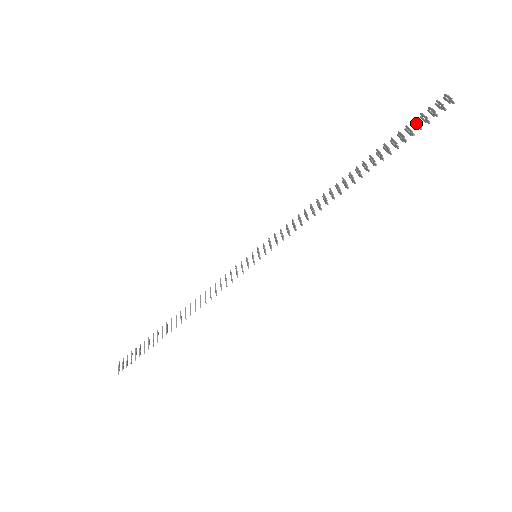
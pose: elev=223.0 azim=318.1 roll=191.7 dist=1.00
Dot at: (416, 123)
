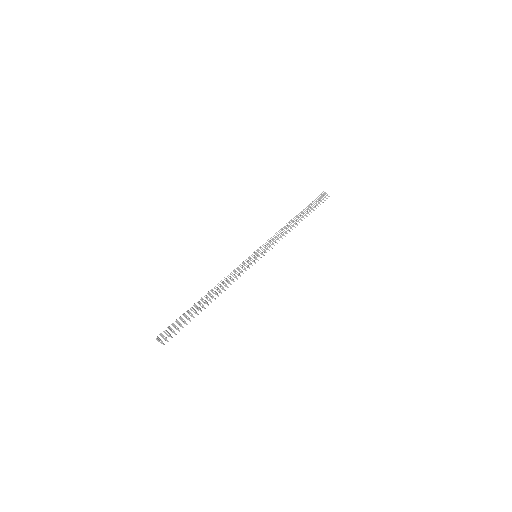
Dot at: (317, 201)
